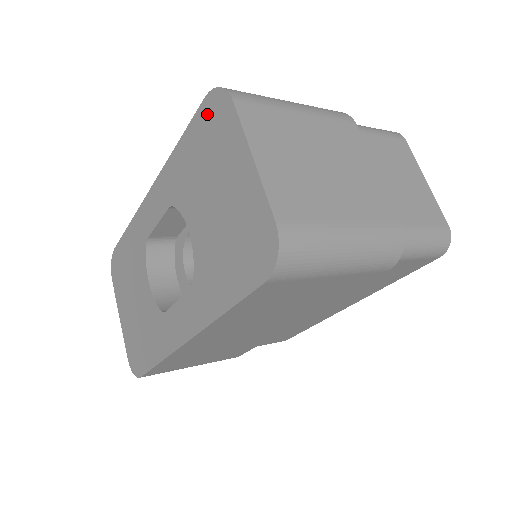
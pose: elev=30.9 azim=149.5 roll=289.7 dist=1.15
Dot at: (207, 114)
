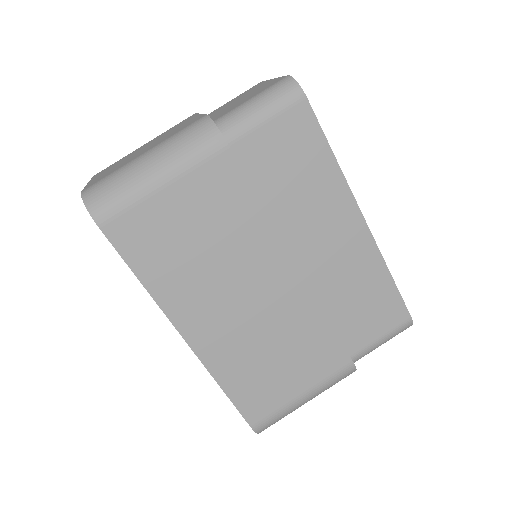
Dot at: occluded
